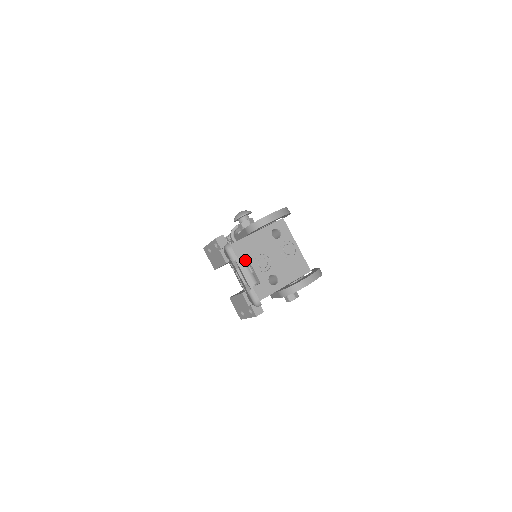
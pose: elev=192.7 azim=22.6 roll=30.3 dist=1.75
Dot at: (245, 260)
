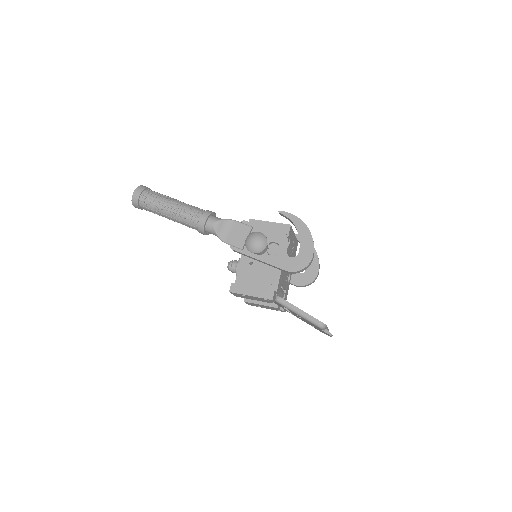
Dot at: occluded
